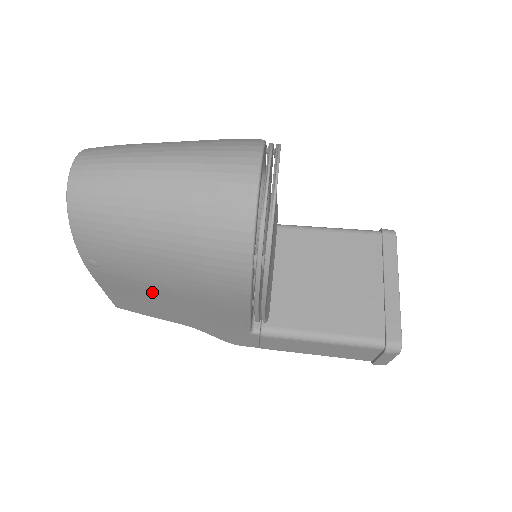
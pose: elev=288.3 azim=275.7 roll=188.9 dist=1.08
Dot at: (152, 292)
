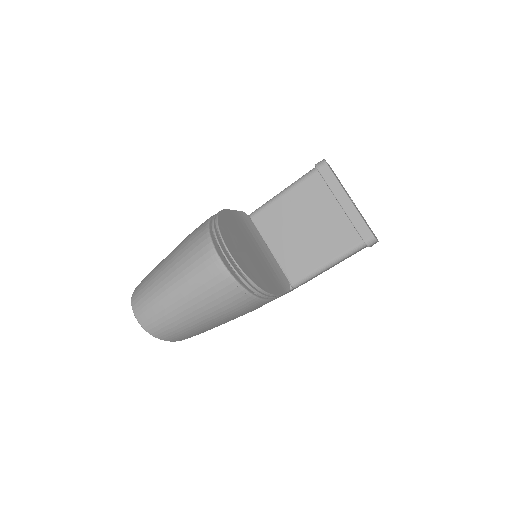
Dot at: occluded
